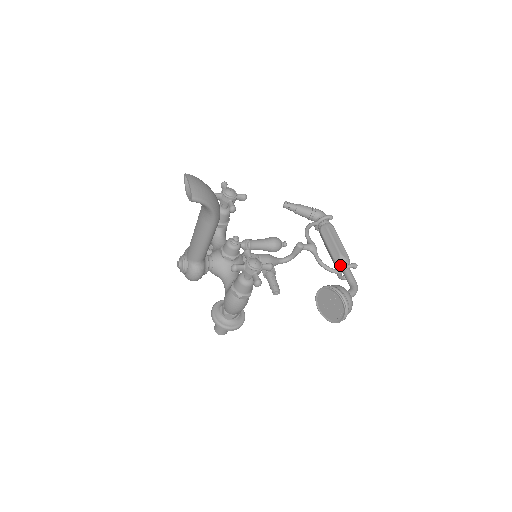
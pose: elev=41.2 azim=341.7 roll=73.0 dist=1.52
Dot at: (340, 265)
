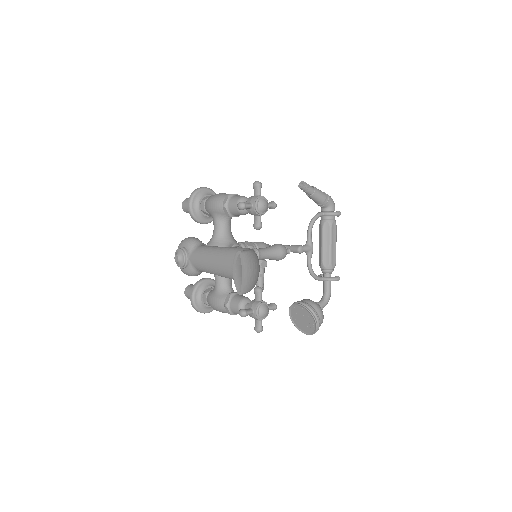
Dot at: (325, 272)
